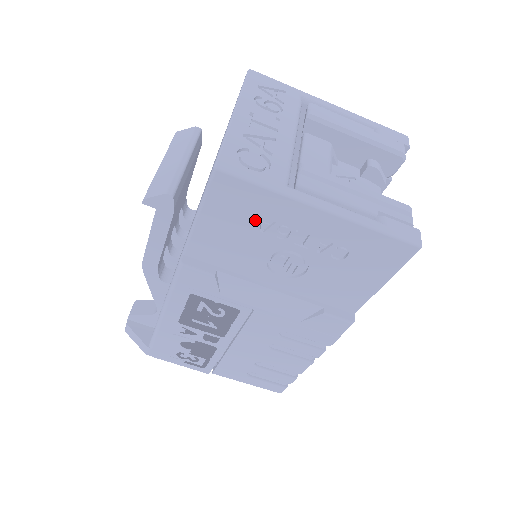
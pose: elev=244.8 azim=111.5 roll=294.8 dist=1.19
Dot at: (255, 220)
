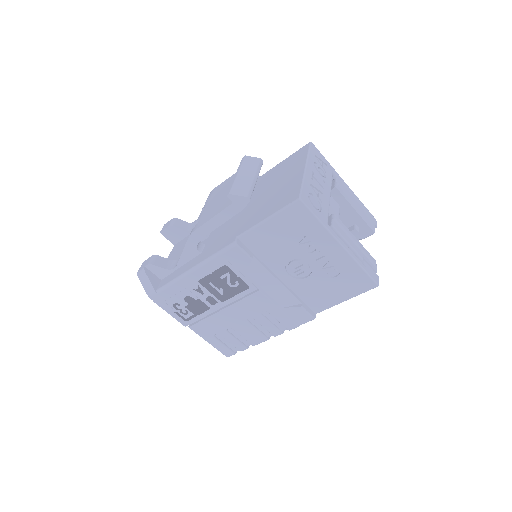
Dot at: (300, 236)
